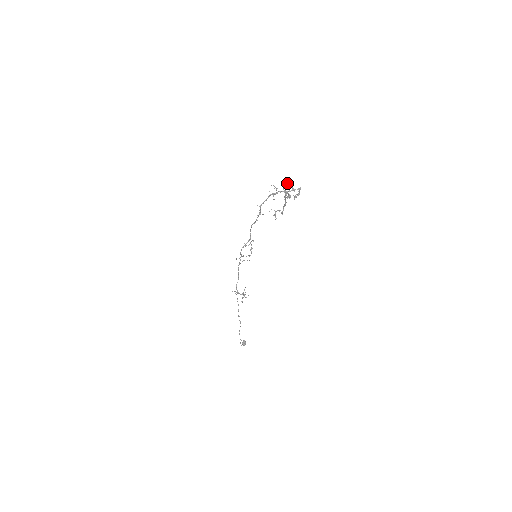
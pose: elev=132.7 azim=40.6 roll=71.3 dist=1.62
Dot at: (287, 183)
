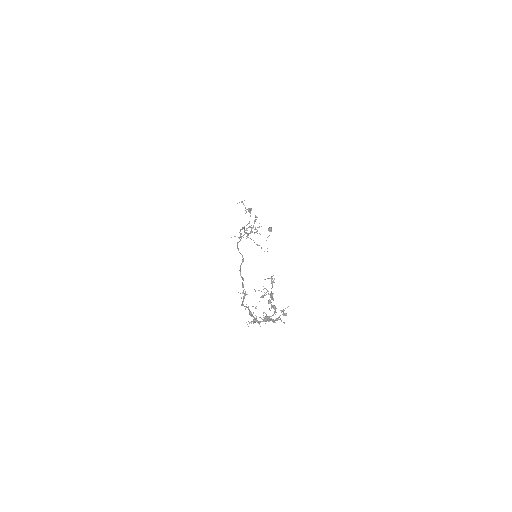
Dot at: (266, 319)
